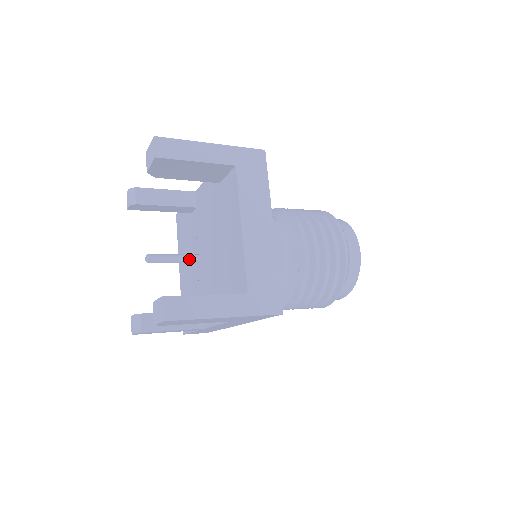
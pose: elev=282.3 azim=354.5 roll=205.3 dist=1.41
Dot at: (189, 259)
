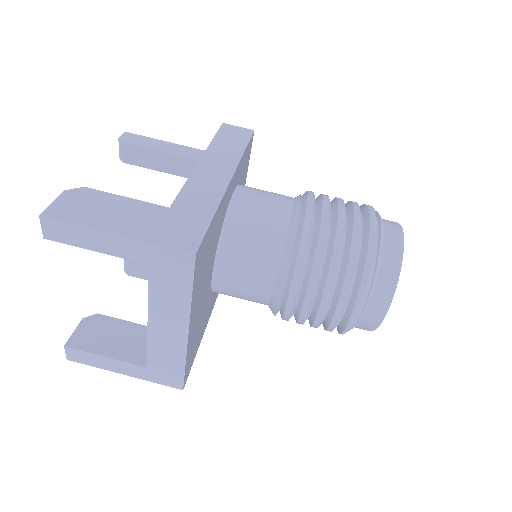
Dot at: occluded
